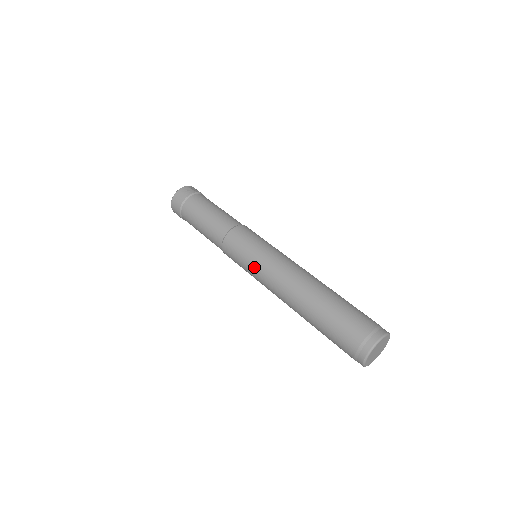
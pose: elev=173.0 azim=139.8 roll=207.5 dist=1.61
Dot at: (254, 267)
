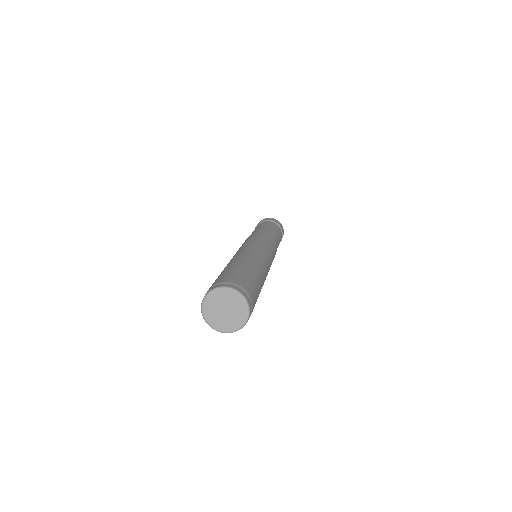
Dot at: occluded
